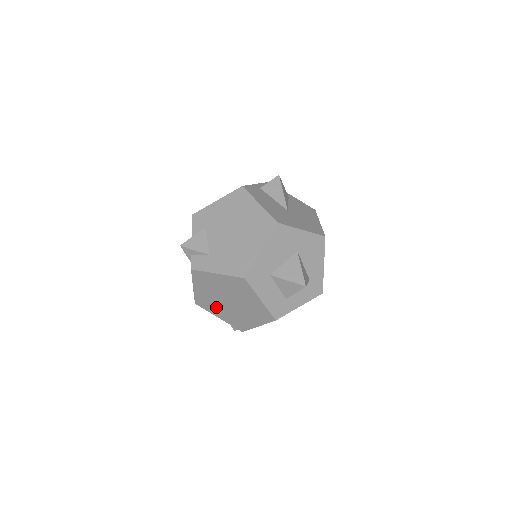
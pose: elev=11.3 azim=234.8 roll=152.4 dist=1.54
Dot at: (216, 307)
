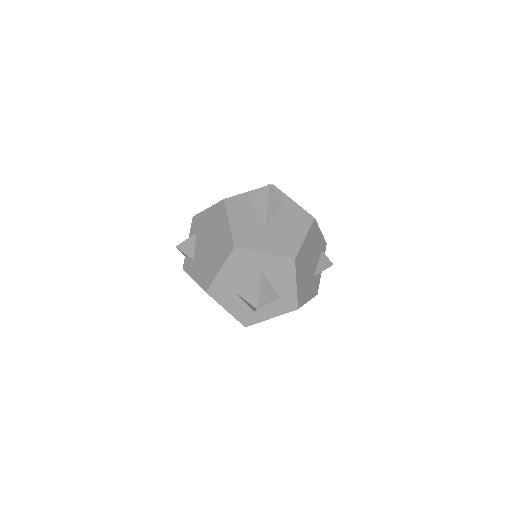
Dot at: occluded
